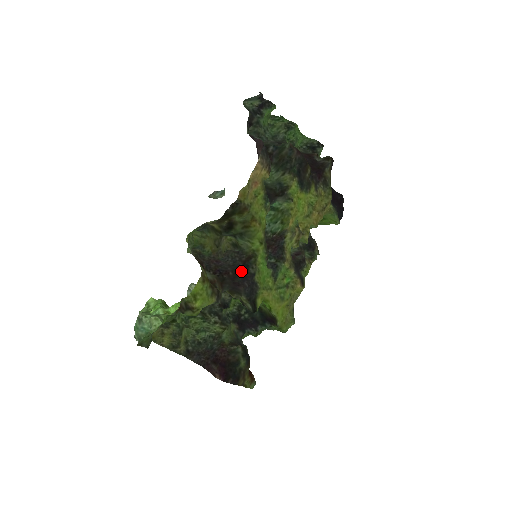
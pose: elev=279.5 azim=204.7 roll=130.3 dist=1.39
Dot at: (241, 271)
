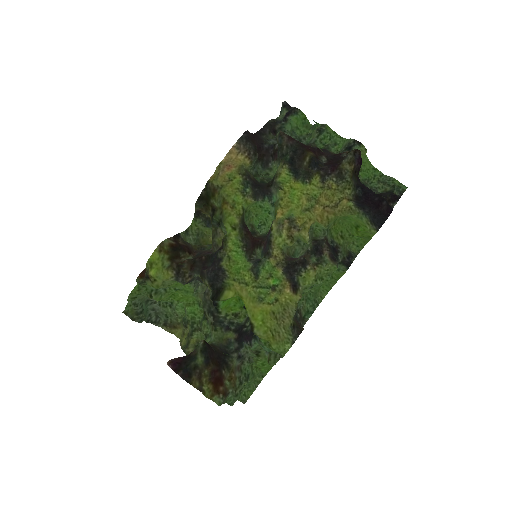
Dot at: (214, 257)
